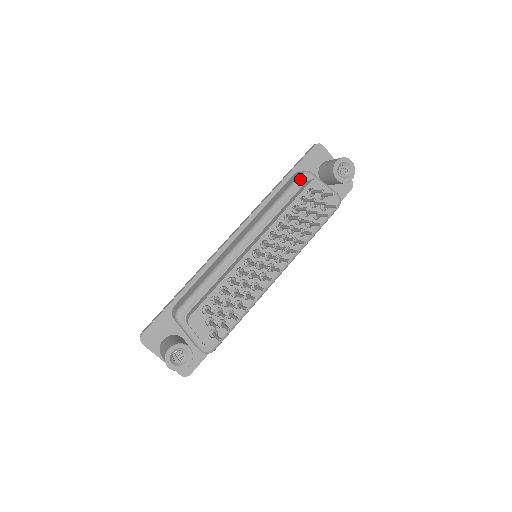
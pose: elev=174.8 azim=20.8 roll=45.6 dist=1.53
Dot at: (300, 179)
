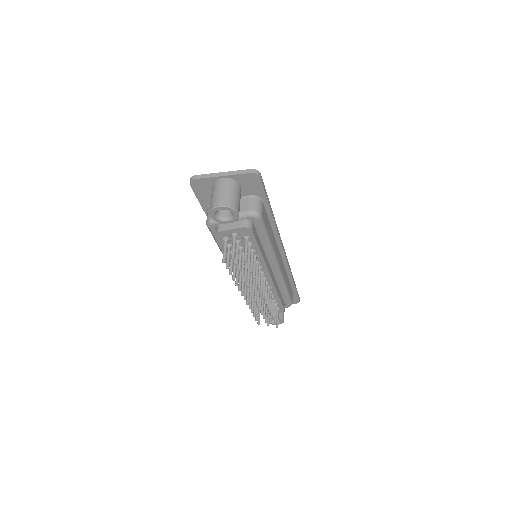
Dot at: (210, 231)
